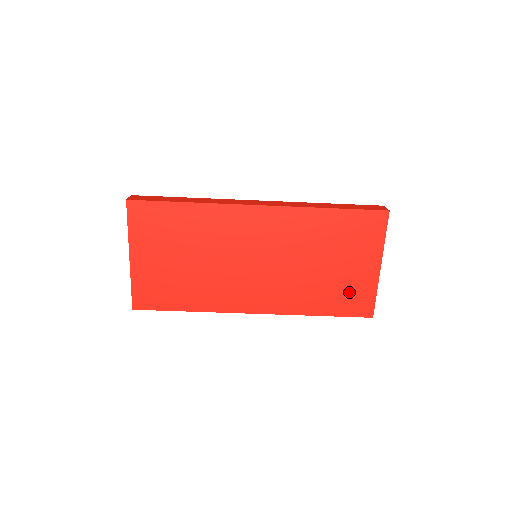
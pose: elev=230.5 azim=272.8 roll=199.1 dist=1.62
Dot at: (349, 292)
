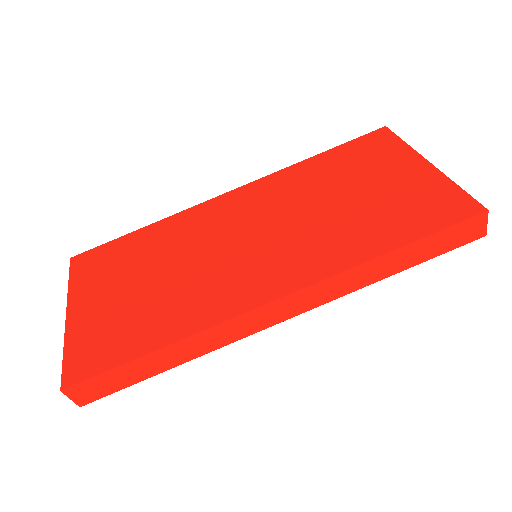
Dot at: (412, 203)
